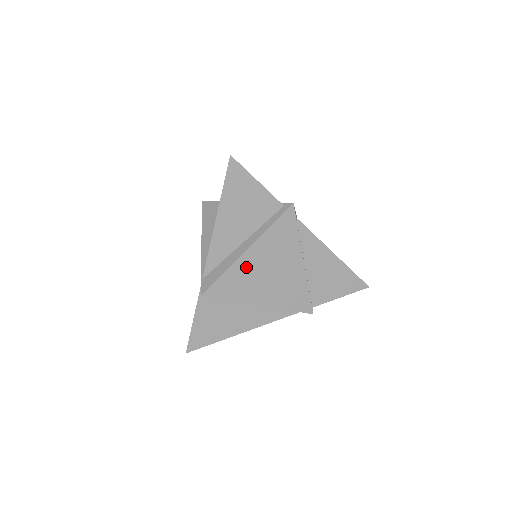
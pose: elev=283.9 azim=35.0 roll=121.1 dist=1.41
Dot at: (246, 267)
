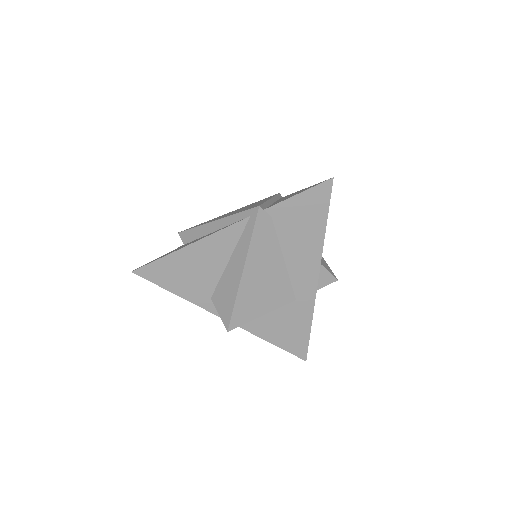
Dot at: occluded
